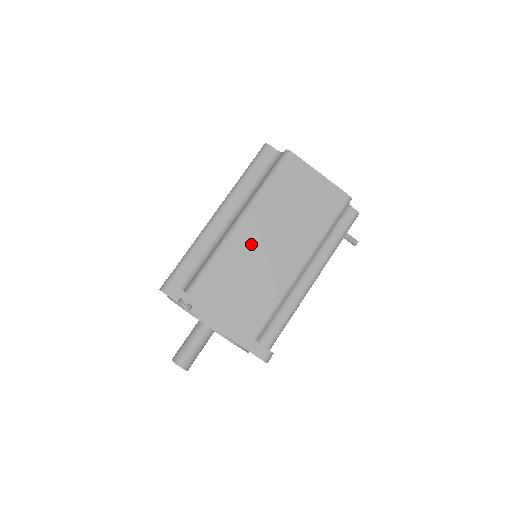
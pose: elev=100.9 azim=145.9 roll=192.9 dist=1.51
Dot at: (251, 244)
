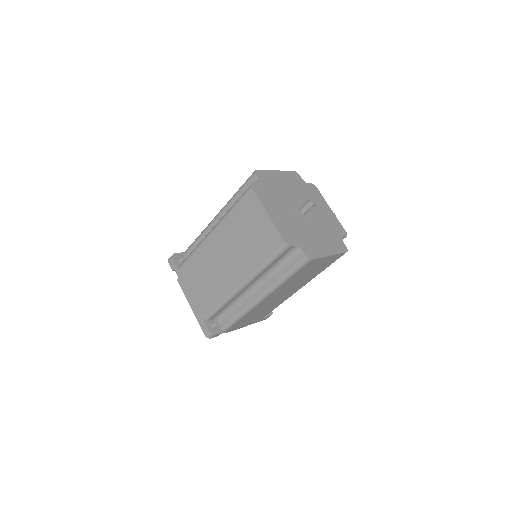
Dot at: (269, 301)
